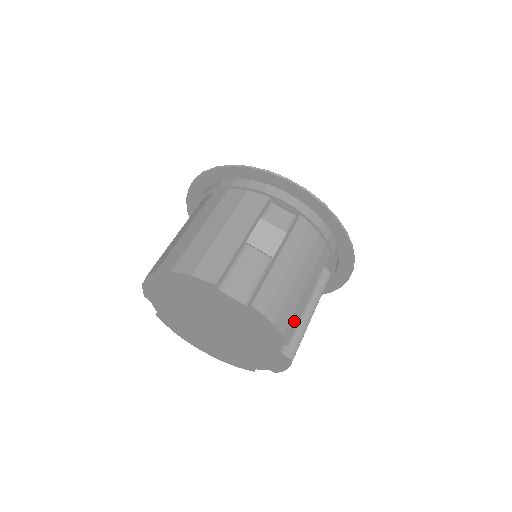
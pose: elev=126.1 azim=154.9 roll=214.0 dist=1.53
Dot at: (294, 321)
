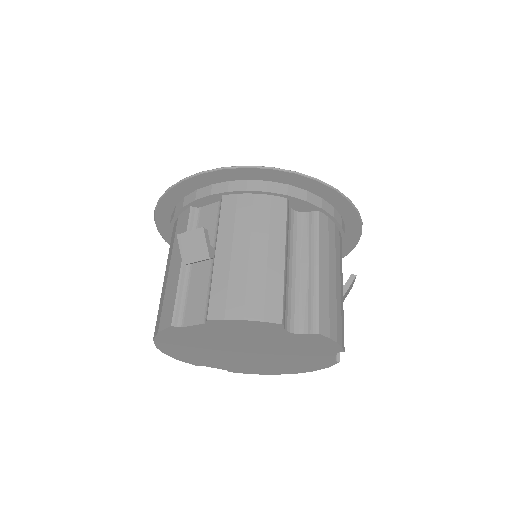
Dot at: (274, 297)
